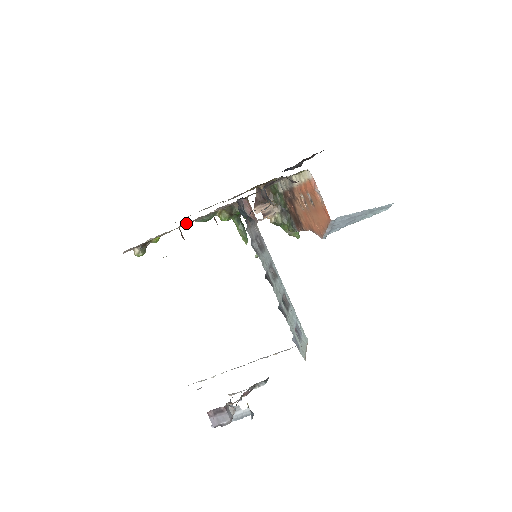
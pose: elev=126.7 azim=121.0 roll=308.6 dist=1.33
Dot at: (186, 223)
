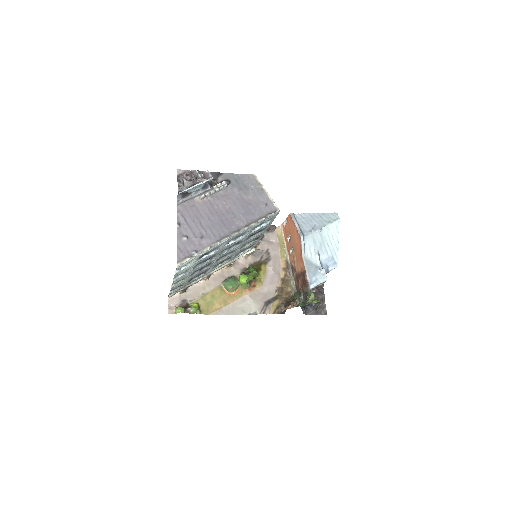
Dot at: (213, 275)
